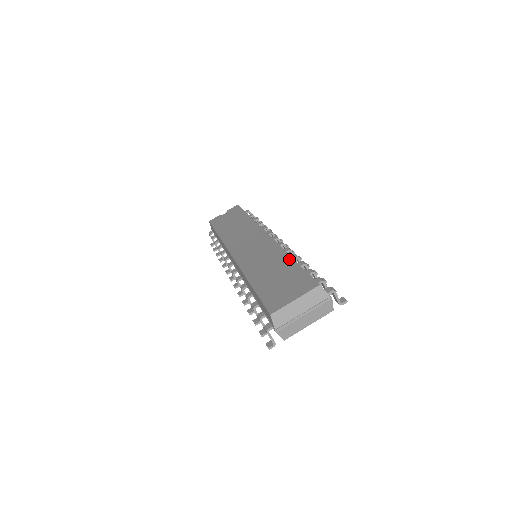
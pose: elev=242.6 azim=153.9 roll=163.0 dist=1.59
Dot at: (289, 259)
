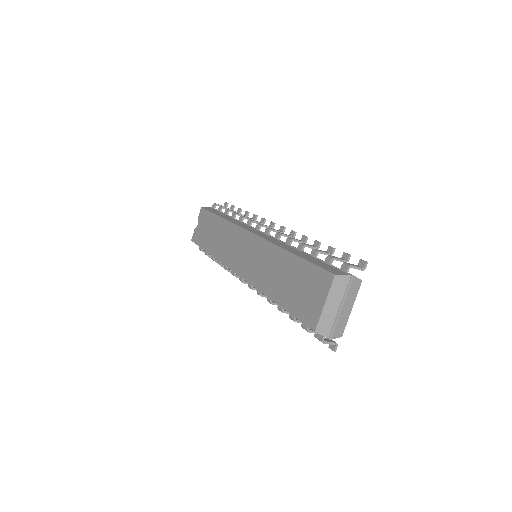
Dot at: (288, 255)
